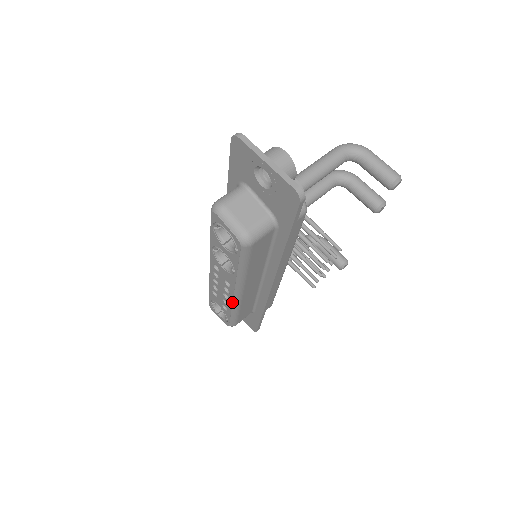
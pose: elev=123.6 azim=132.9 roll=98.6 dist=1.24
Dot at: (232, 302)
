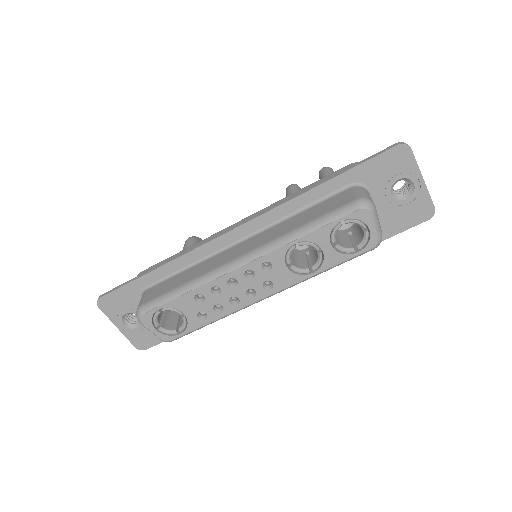
Dot at: (242, 308)
